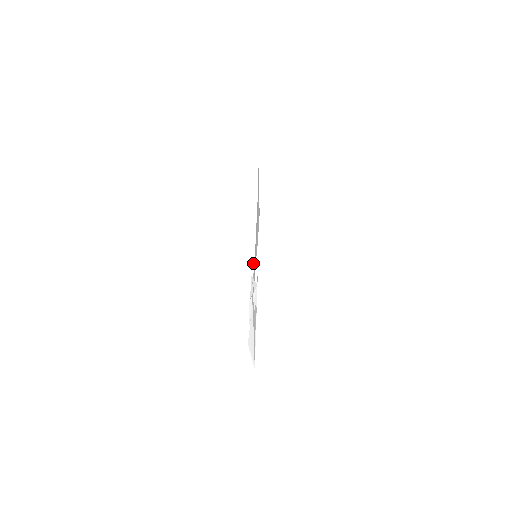
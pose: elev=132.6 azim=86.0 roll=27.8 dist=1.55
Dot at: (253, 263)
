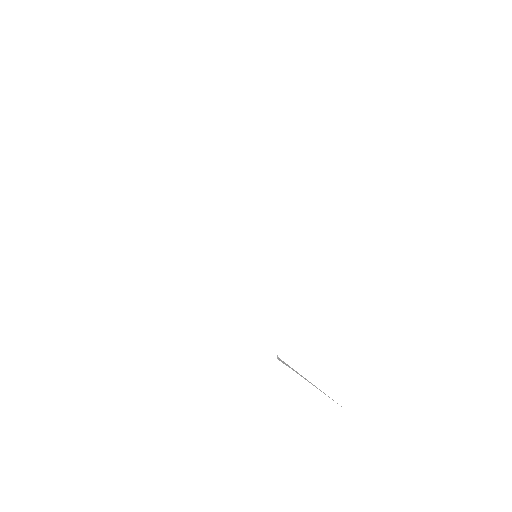
Dot at: (258, 321)
